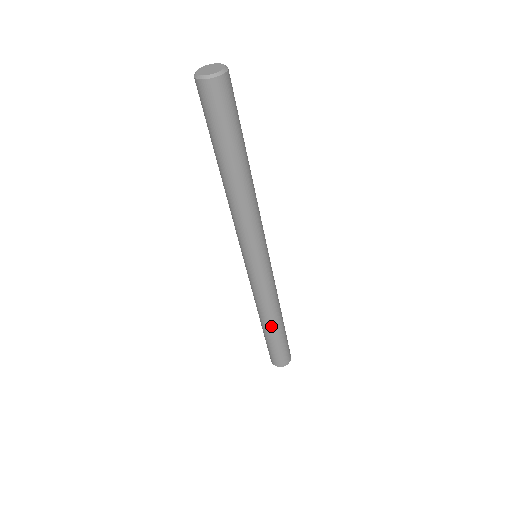
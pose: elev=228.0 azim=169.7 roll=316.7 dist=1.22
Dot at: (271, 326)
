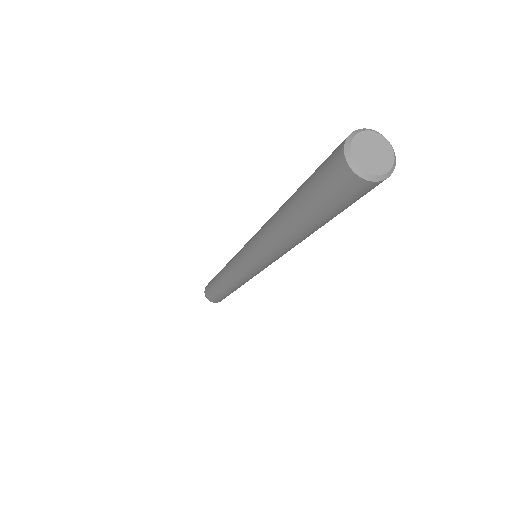
Dot at: occluded
